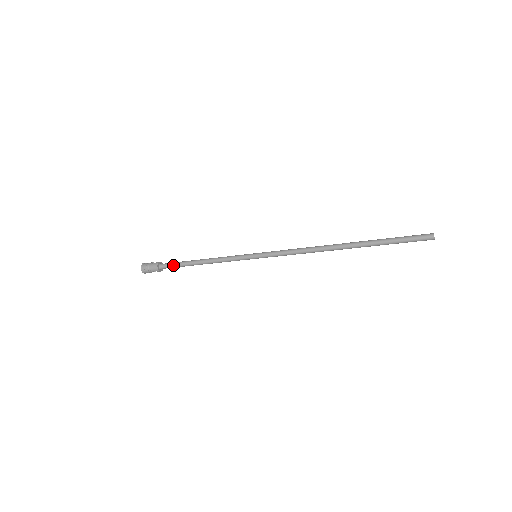
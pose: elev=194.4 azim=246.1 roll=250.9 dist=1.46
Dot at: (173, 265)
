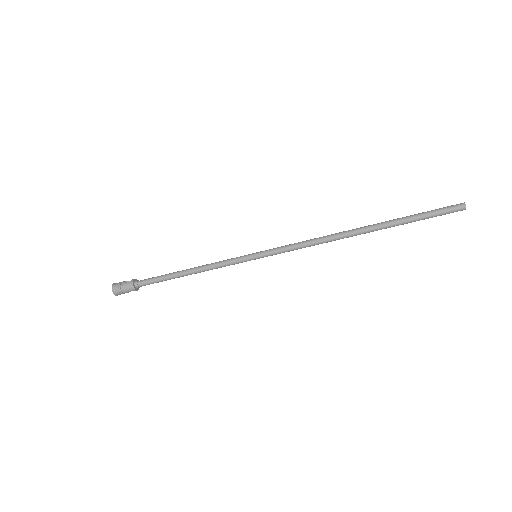
Dot at: (153, 281)
